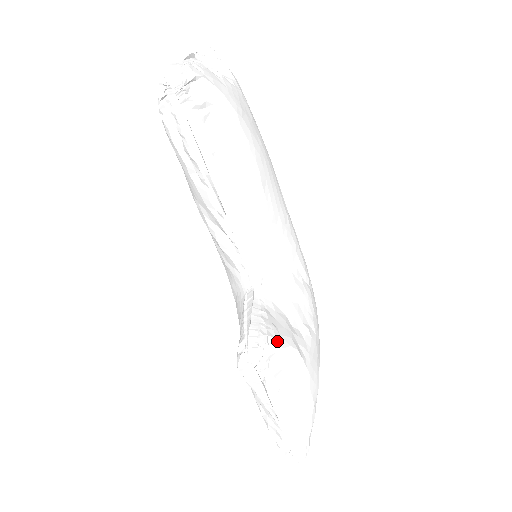
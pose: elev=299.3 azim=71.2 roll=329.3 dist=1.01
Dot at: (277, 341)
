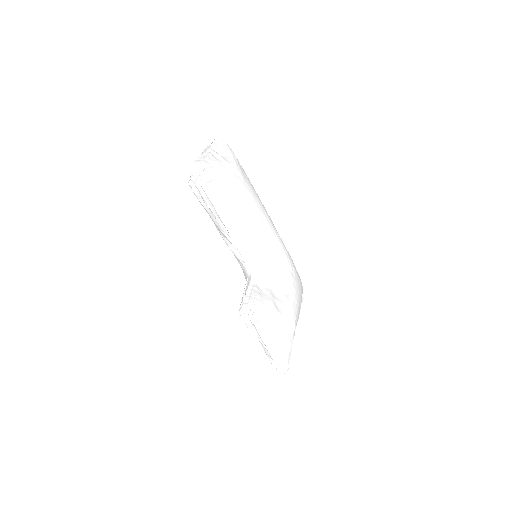
Dot at: (261, 302)
